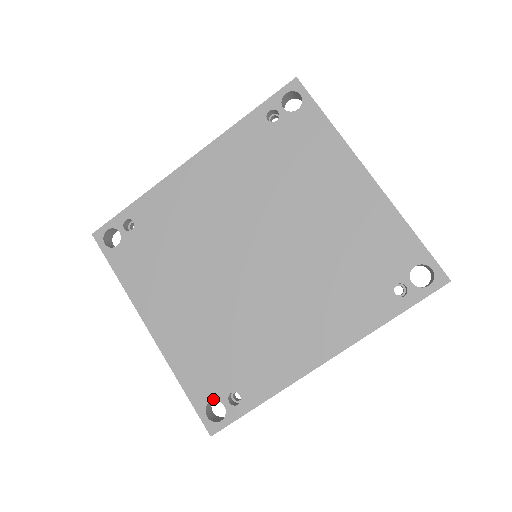
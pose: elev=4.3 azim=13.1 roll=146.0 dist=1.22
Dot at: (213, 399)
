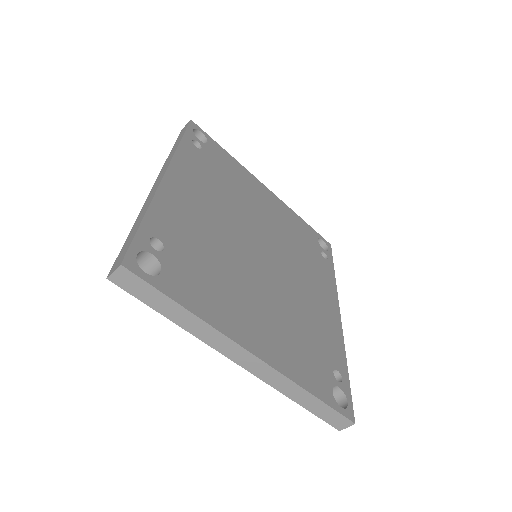
Dot at: (332, 387)
